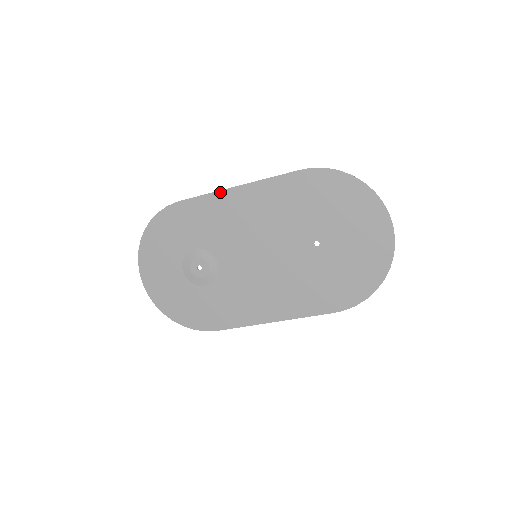
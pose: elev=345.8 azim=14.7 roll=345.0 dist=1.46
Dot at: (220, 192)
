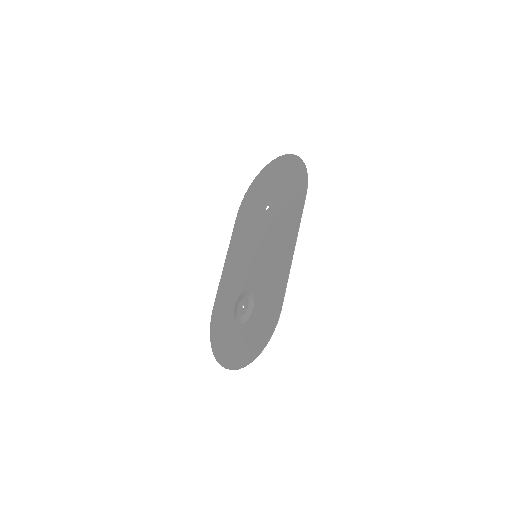
Dot at: (222, 275)
